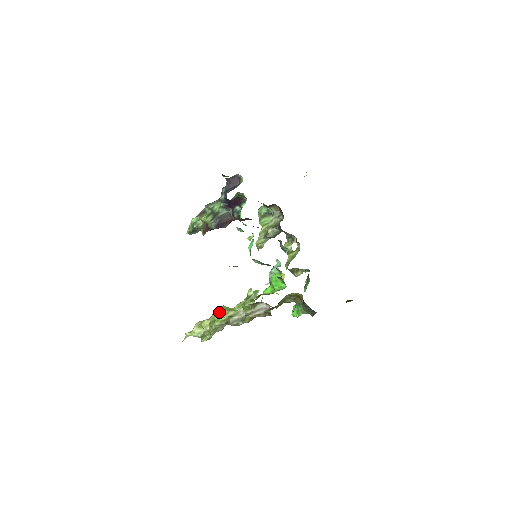
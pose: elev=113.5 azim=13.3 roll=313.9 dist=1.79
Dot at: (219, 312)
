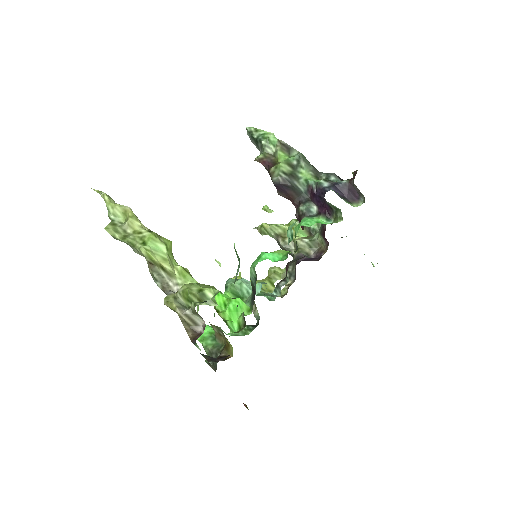
Dot at: (160, 242)
